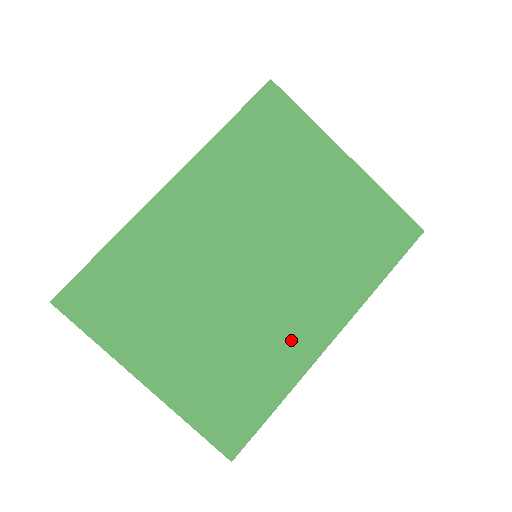
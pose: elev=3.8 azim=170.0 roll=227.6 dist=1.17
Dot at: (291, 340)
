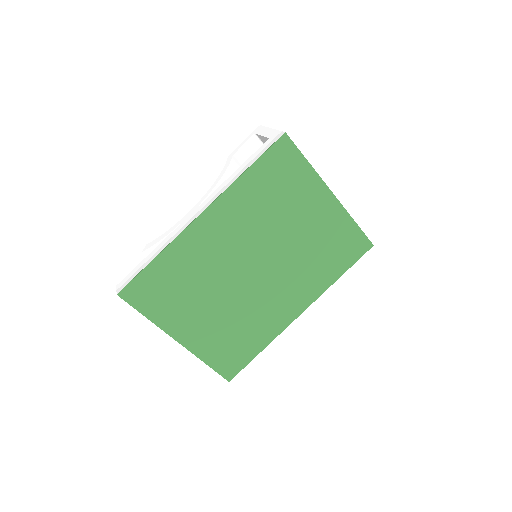
Dot at: (274, 315)
